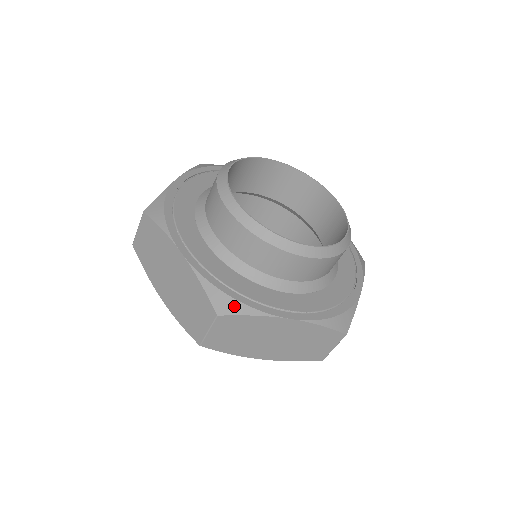
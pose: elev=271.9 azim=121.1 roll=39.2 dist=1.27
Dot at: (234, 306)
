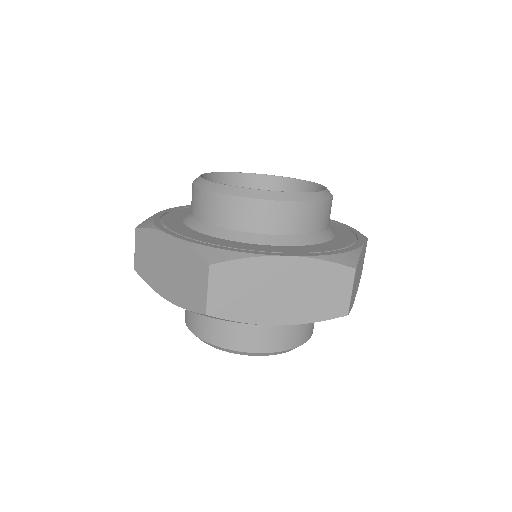
Dot at: (225, 255)
